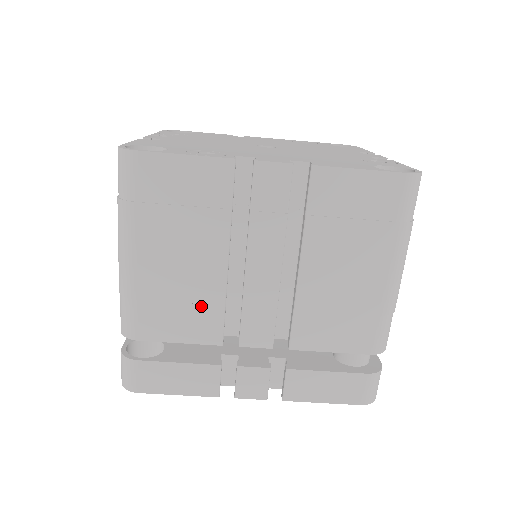
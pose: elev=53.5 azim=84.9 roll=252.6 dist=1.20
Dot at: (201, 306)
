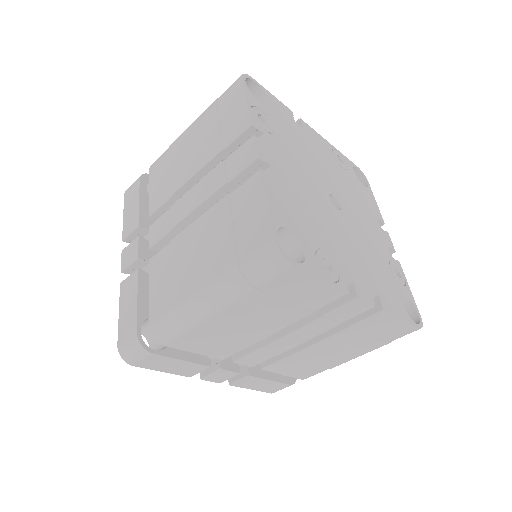
Dot at: (233, 343)
